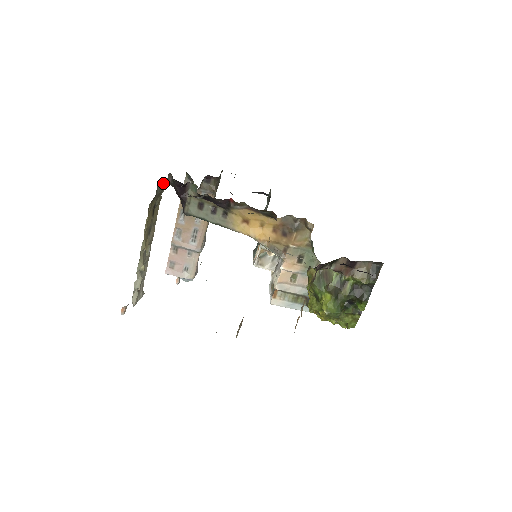
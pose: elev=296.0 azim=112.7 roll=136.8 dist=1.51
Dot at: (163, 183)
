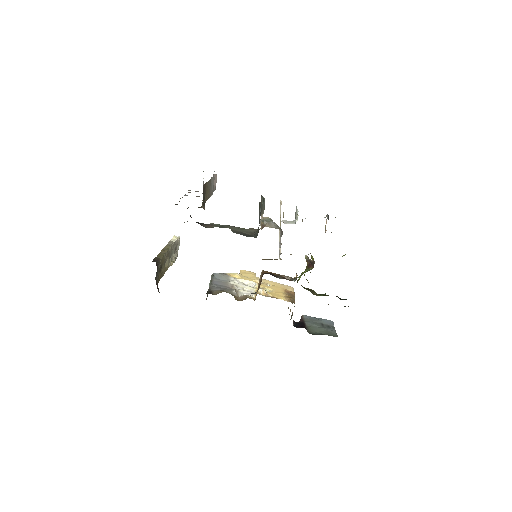
Dot at: (157, 268)
